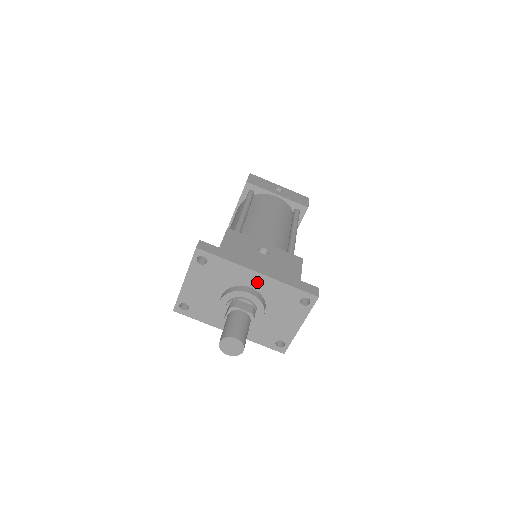
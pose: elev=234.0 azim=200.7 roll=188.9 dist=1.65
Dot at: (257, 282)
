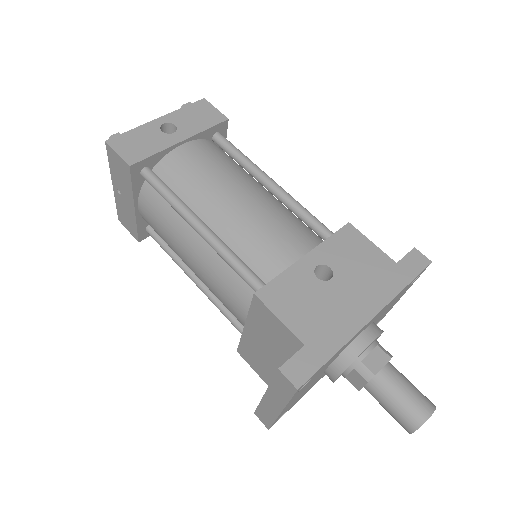
Dot at: occluded
